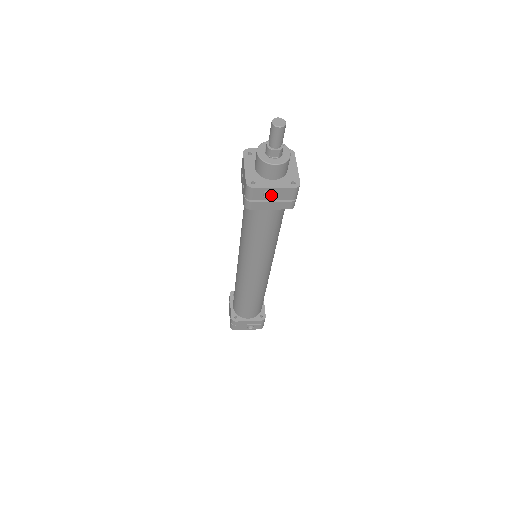
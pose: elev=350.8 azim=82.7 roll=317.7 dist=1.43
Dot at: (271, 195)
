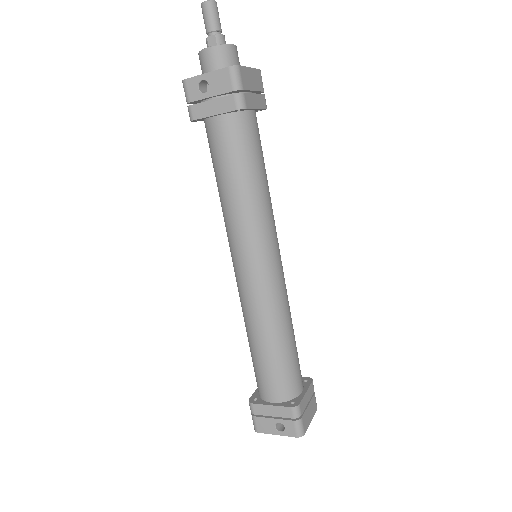
Dot at: (208, 89)
